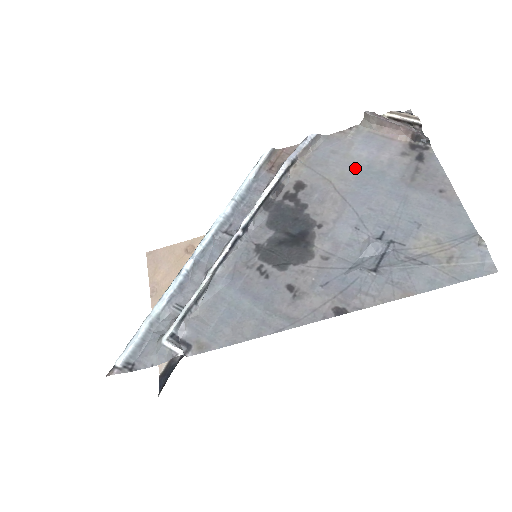
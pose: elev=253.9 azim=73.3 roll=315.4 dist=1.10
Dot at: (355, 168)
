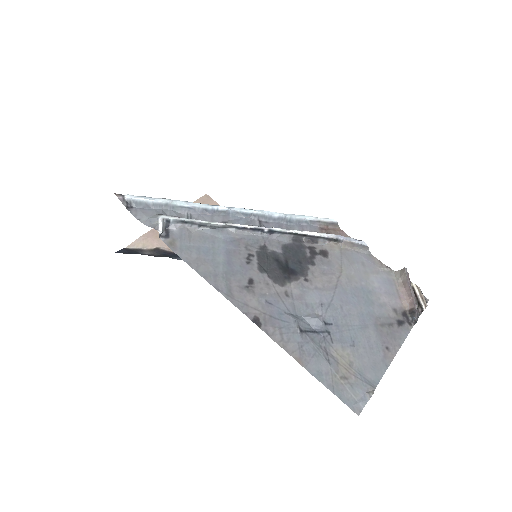
Dot at: (362, 283)
